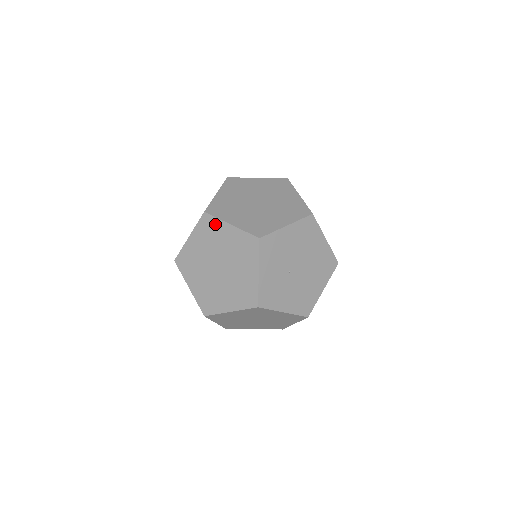
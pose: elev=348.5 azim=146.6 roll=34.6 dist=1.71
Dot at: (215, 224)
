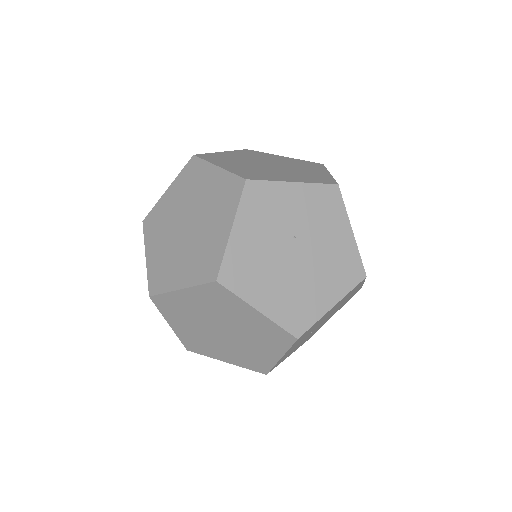
Dot at: (231, 299)
